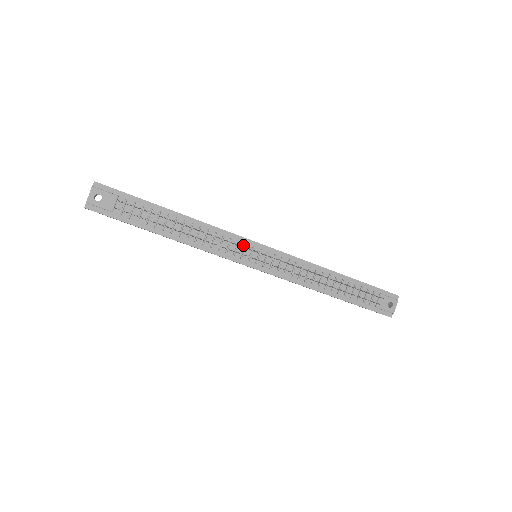
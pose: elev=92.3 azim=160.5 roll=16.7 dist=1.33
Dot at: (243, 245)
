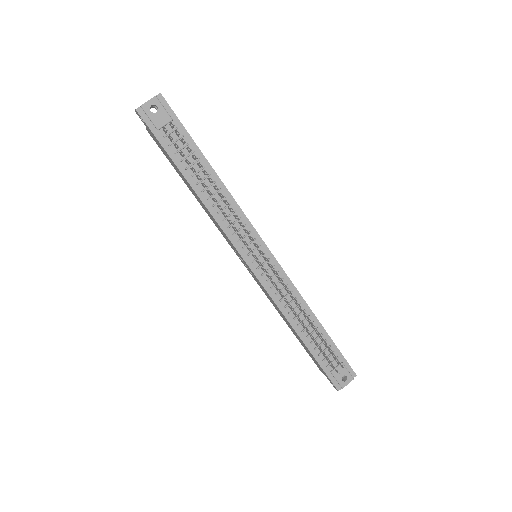
Dot at: occluded
